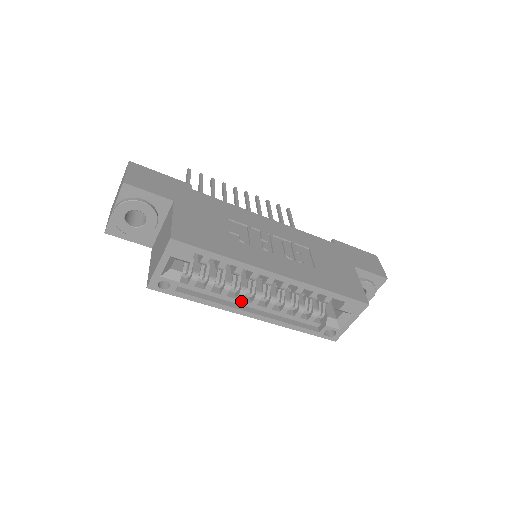
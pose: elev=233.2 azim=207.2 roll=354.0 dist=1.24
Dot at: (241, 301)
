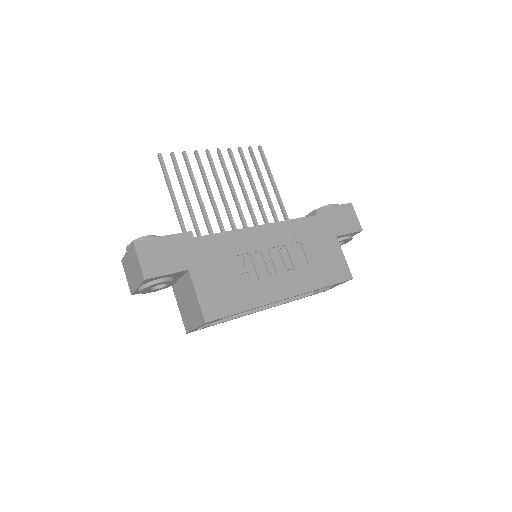
Dot at: occluded
